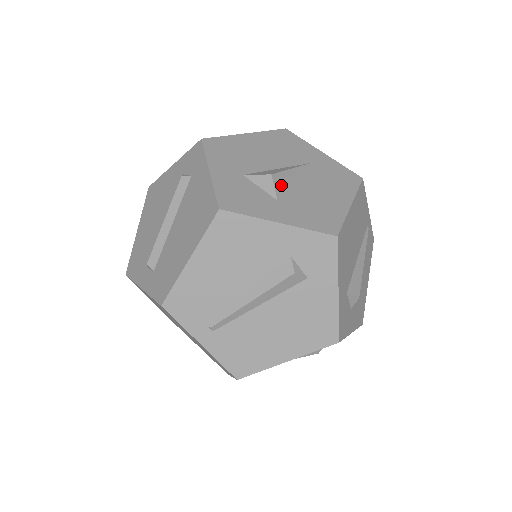
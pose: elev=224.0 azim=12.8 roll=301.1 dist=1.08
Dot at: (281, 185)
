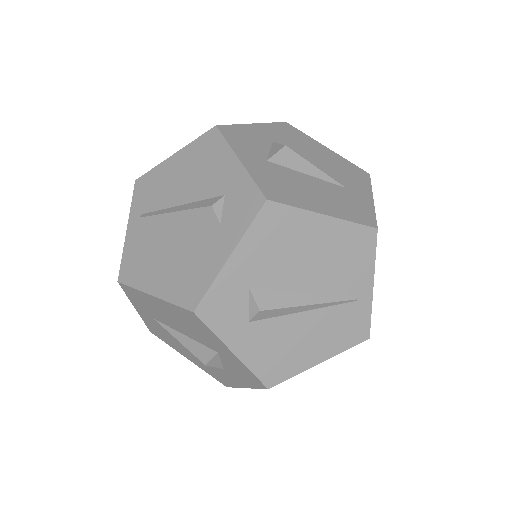
Dot at: (286, 160)
